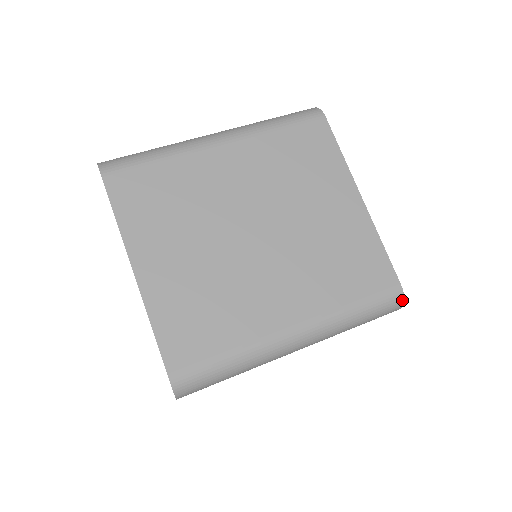
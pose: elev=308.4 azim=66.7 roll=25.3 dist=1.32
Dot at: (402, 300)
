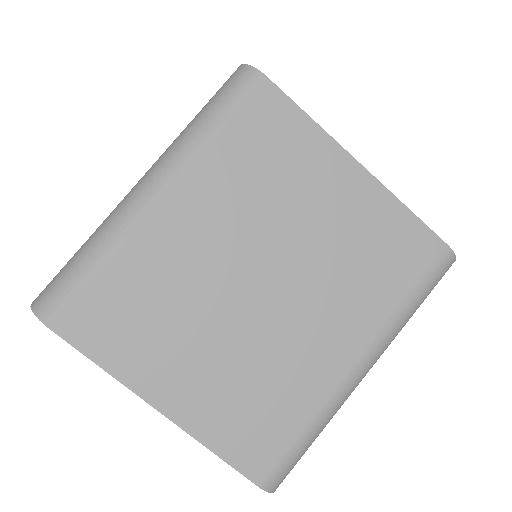
Dot at: (454, 259)
